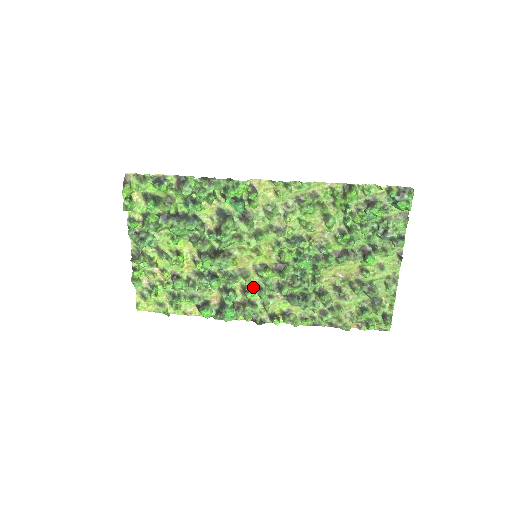
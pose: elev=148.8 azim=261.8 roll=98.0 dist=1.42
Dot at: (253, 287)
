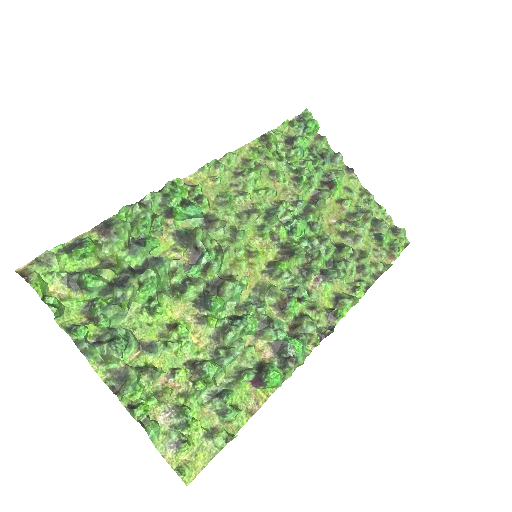
Dot at: occluded
